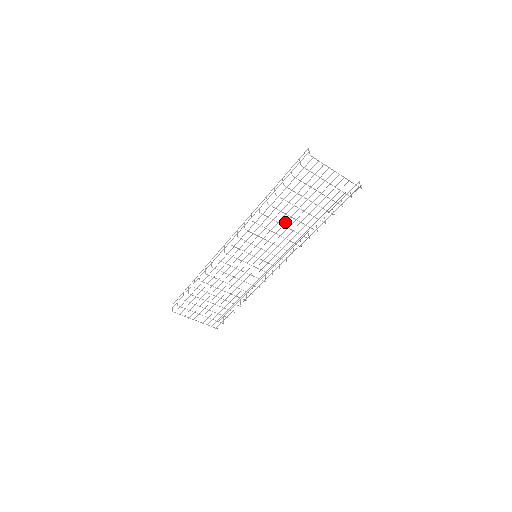
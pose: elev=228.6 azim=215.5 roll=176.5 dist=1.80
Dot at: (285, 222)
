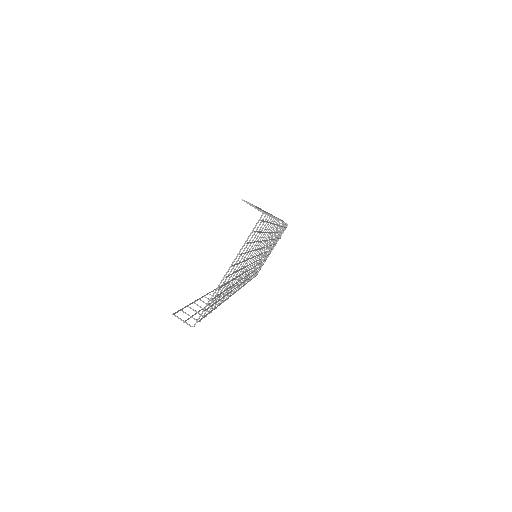
Dot at: (245, 267)
